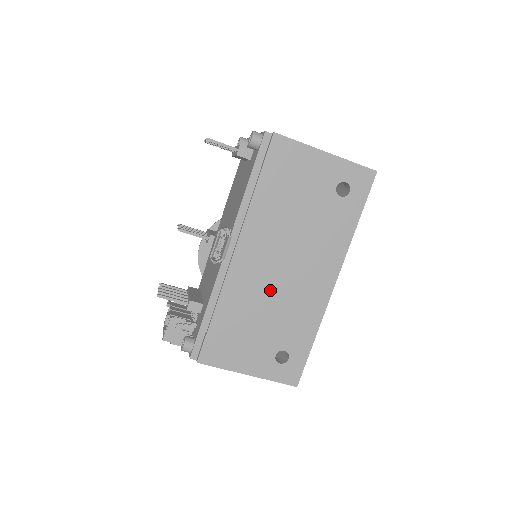
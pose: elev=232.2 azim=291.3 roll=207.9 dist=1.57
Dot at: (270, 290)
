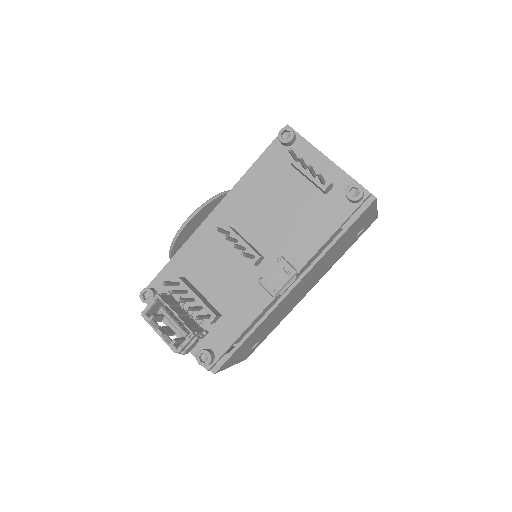
Dot at: (285, 307)
